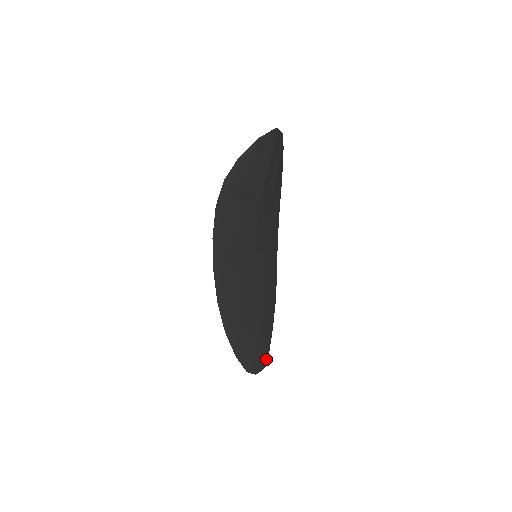
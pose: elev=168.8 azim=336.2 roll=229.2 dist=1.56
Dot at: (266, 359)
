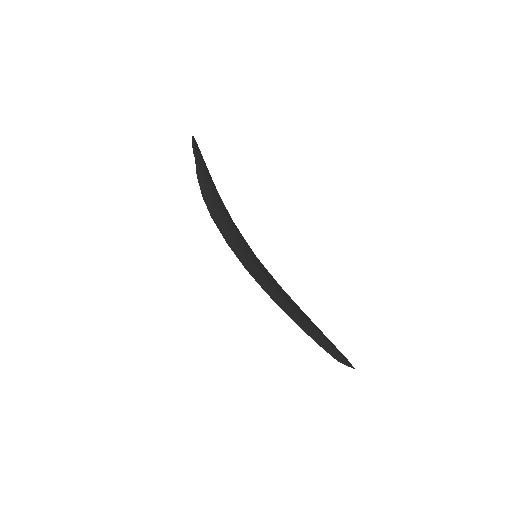
Dot at: (343, 360)
